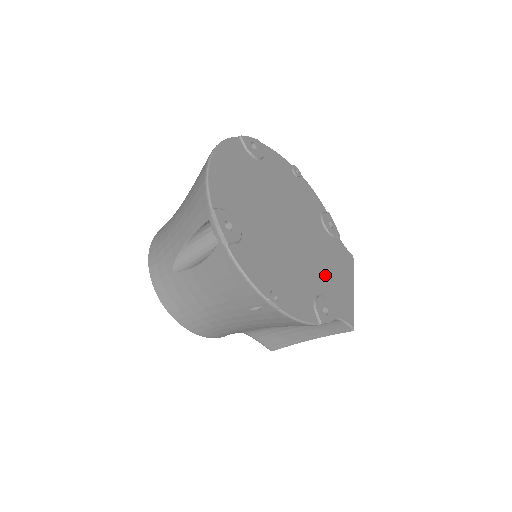
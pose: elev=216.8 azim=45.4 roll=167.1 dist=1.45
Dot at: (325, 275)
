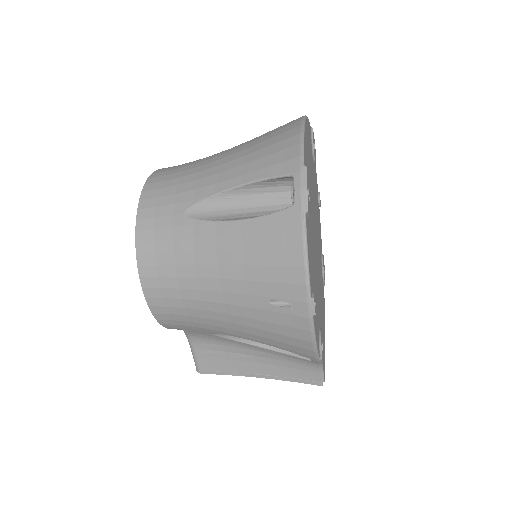
Dot at: (321, 312)
